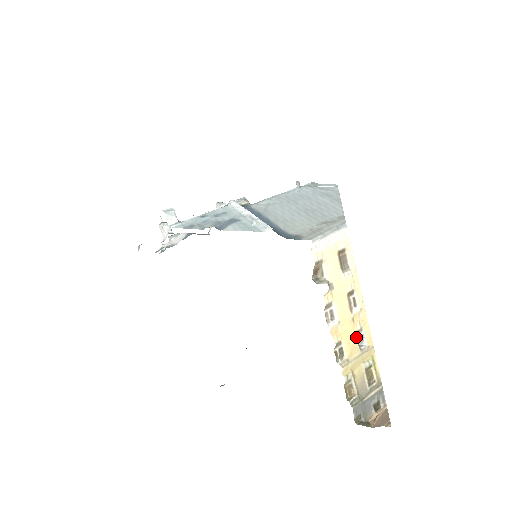
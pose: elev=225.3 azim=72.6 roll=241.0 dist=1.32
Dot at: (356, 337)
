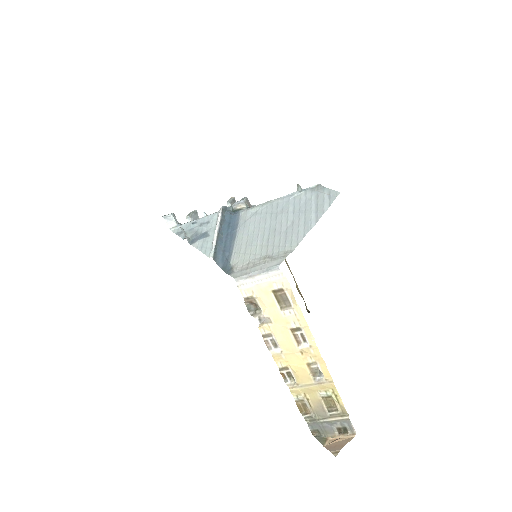
Dot at: (307, 368)
